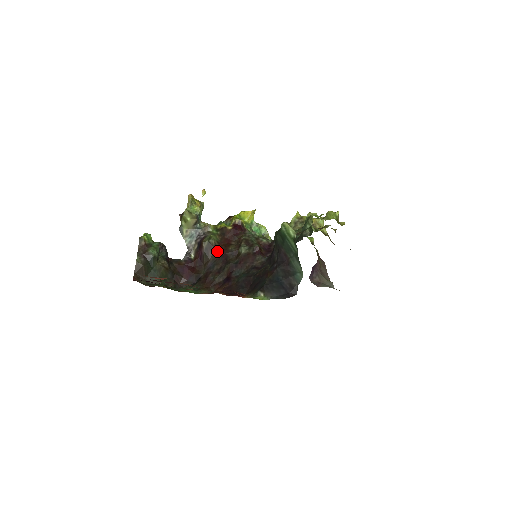
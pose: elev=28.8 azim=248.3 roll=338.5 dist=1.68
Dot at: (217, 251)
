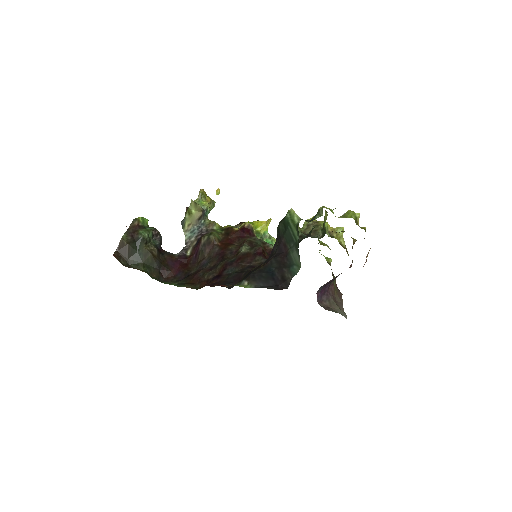
Dot at: (215, 248)
